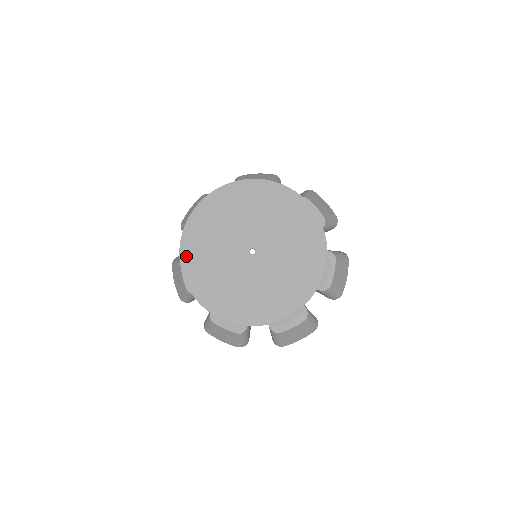
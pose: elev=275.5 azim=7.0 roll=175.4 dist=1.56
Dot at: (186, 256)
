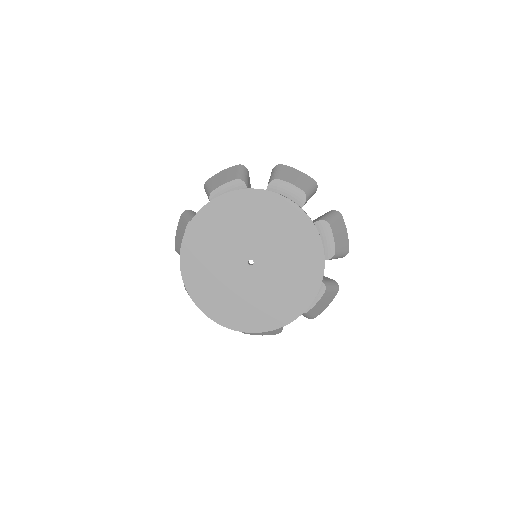
Dot at: (194, 292)
